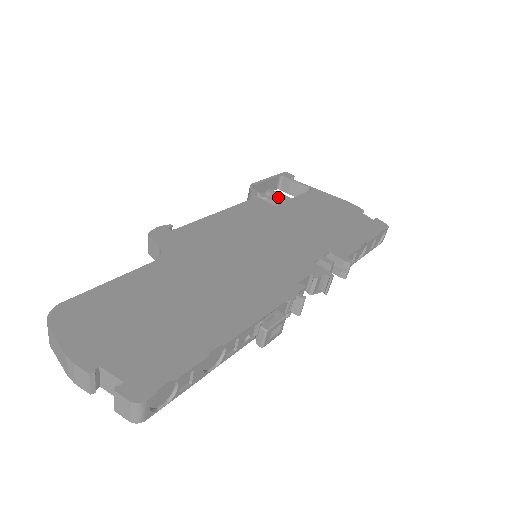
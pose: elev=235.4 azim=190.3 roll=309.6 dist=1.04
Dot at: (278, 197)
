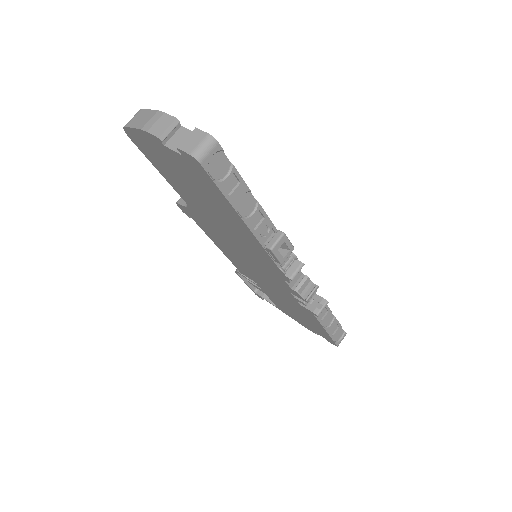
Dot at: occluded
